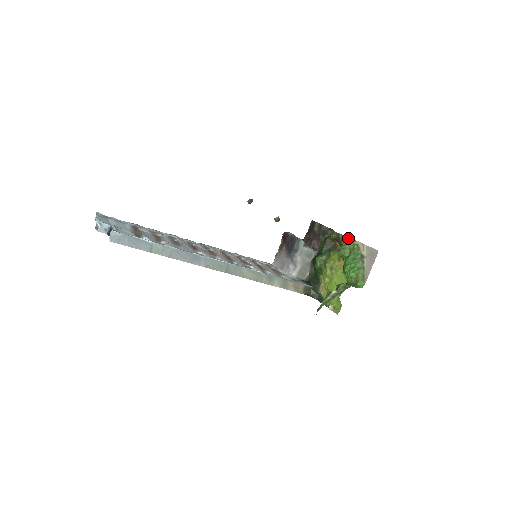
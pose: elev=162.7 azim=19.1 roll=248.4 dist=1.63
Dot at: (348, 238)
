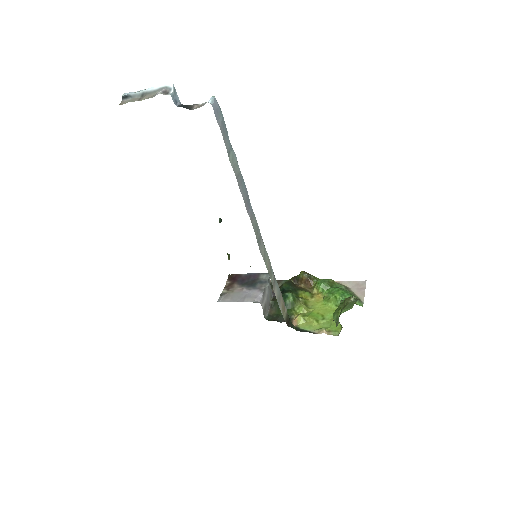
Dot at: (319, 279)
